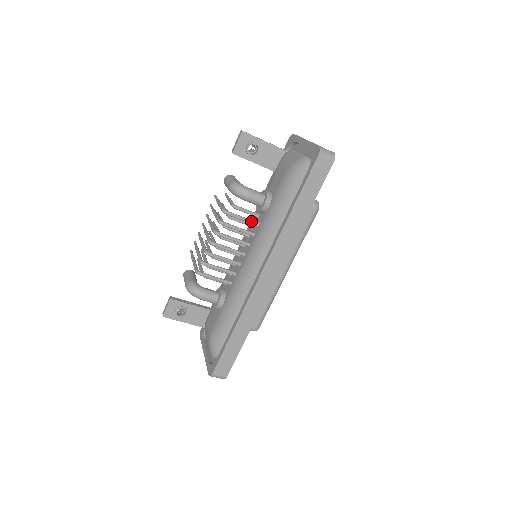
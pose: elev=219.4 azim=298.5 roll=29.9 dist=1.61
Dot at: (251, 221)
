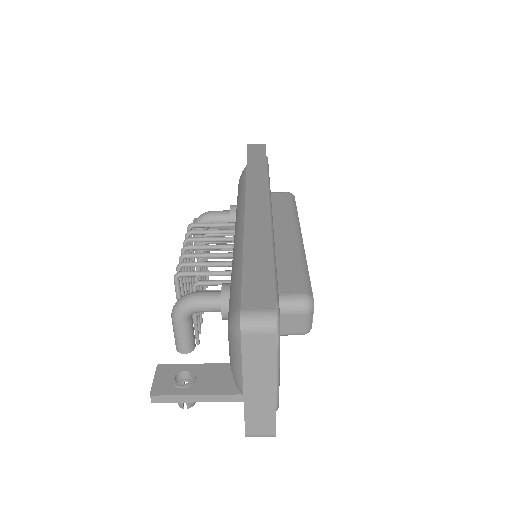
Dot at: (225, 223)
